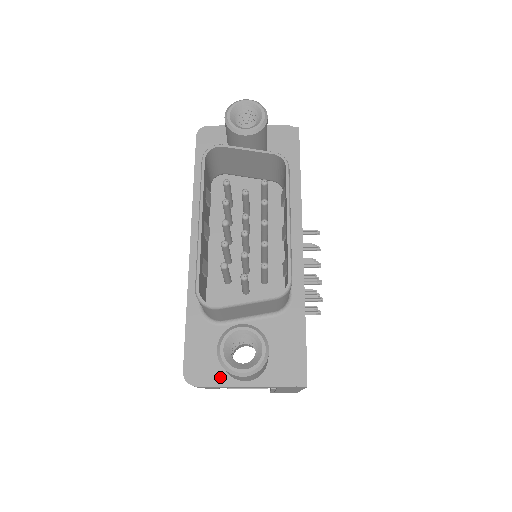
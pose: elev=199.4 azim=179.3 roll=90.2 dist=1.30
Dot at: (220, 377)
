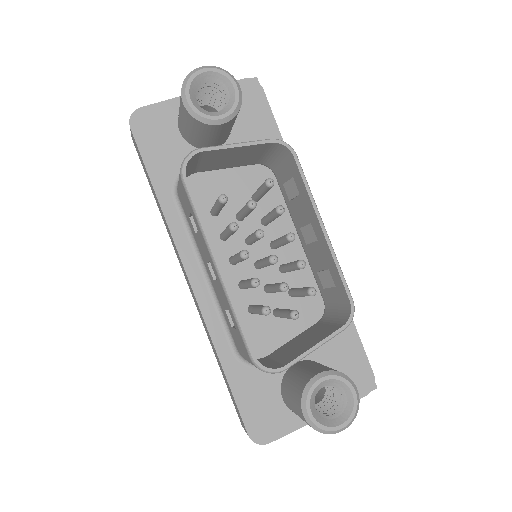
Dot at: (290, 421)
